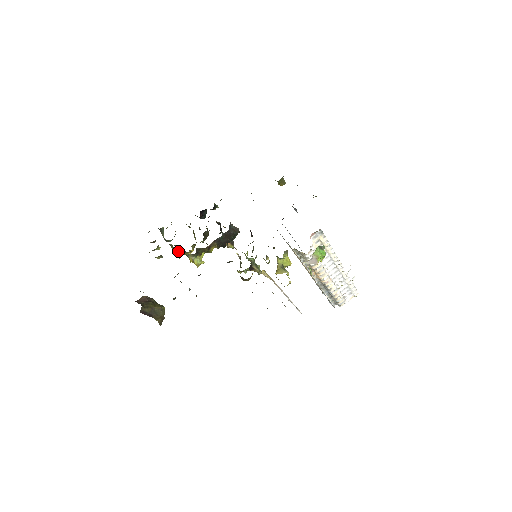
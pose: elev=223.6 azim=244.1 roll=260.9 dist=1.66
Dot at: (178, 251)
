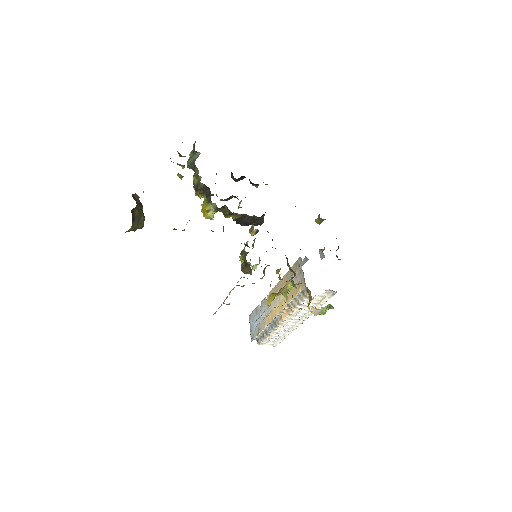
Dot at: (200, 188)
